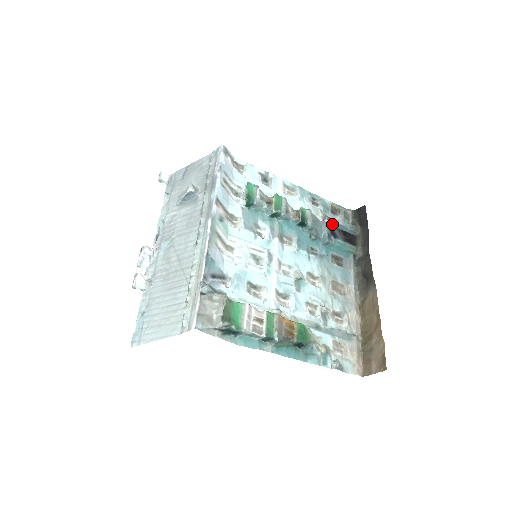
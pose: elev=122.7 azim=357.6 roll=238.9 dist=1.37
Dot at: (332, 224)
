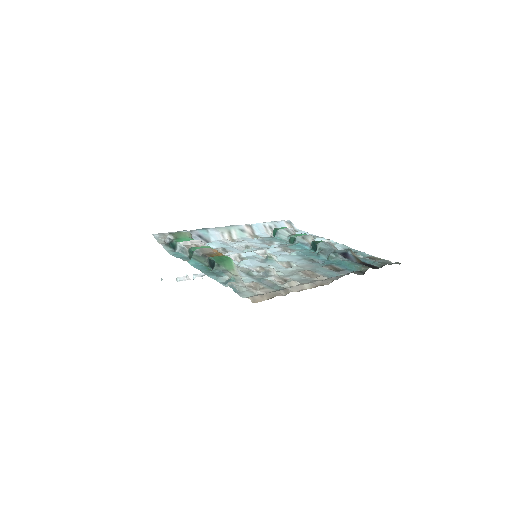
Dot at: (352, 254)
